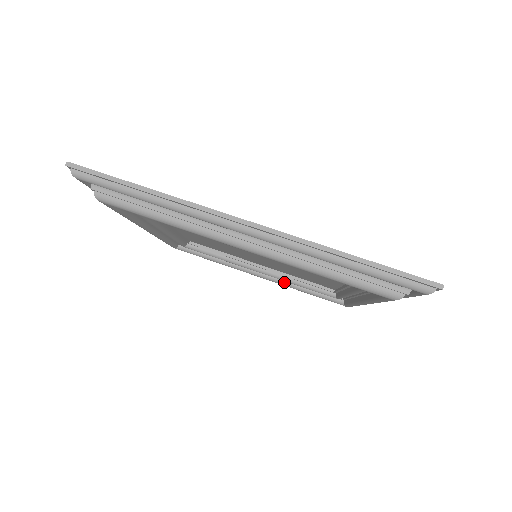
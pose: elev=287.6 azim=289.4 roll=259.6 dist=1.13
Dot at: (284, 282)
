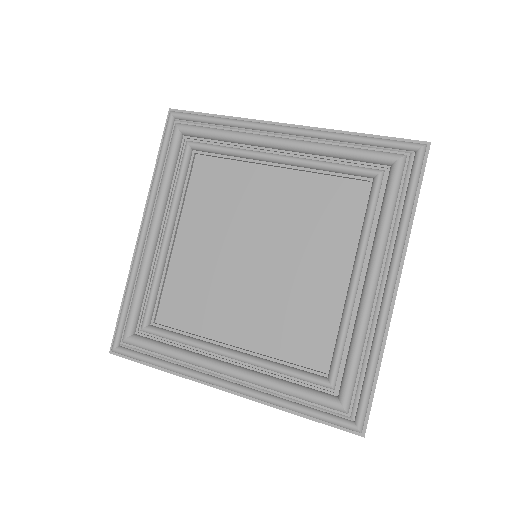
Dot at: (259, 373)
